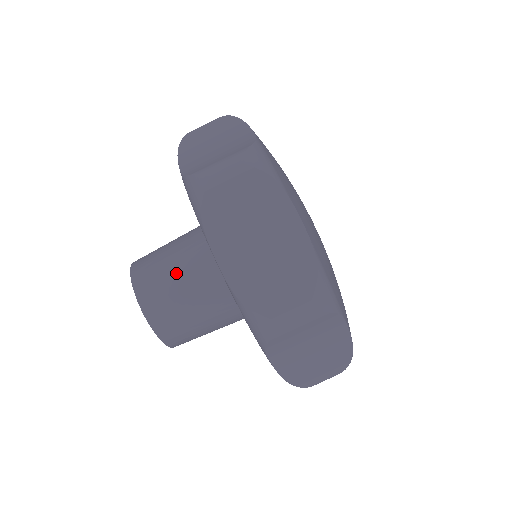
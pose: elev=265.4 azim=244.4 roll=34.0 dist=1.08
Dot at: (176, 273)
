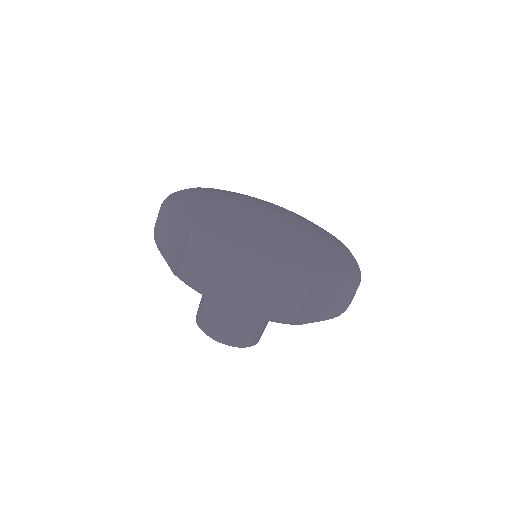
Dot at: occluded
